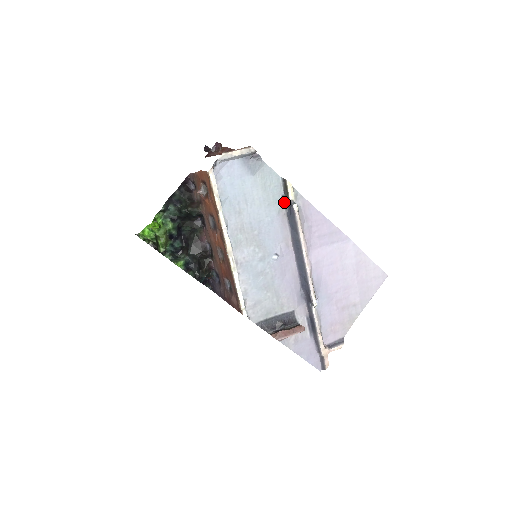
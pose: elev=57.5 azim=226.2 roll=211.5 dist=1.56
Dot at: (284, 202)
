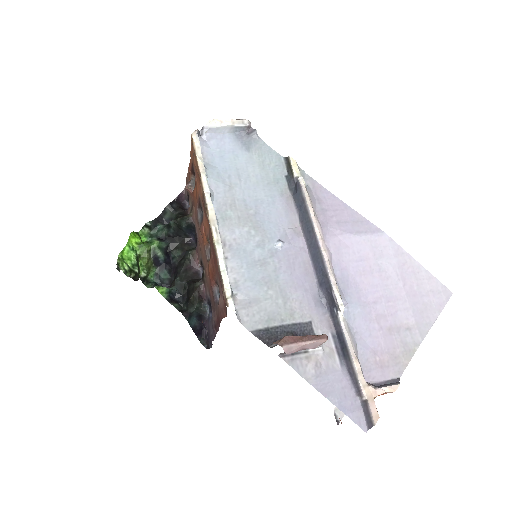
Dot at: (288, 183)
